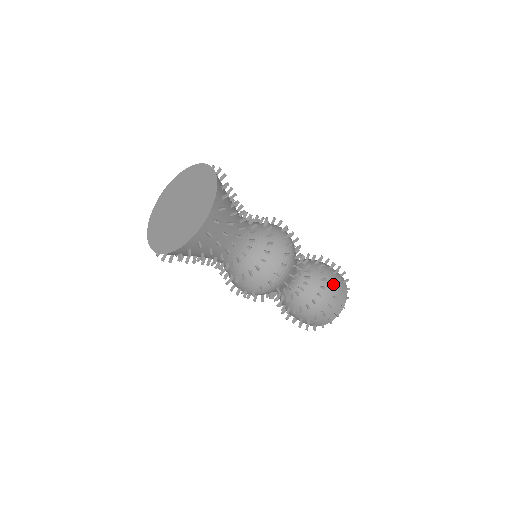
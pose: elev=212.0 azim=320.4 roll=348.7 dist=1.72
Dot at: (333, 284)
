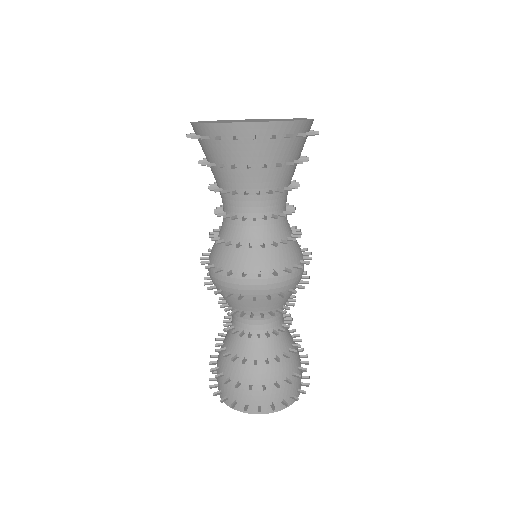
Dot at: (295, 369)
